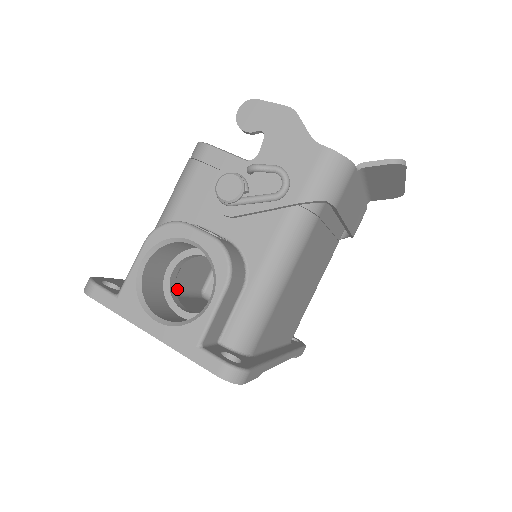
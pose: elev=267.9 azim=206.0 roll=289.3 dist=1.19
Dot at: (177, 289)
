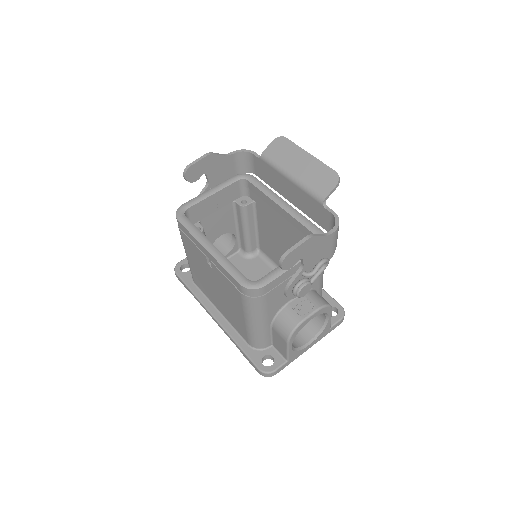
Dot at: occluded
